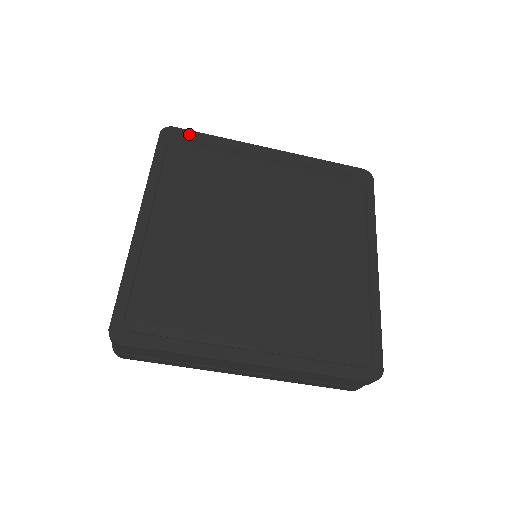
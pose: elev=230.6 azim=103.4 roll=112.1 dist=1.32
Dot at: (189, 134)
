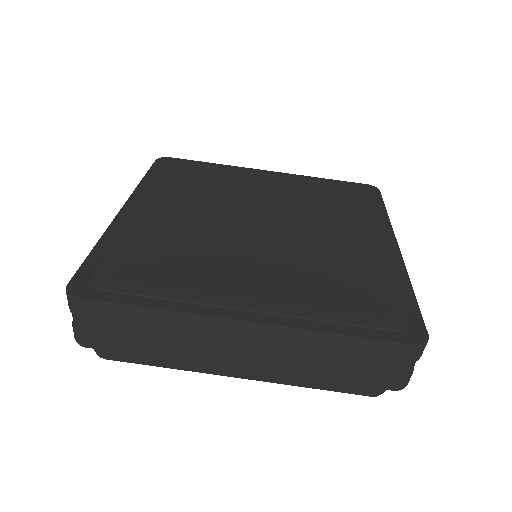
Dot at: (185, 161)
